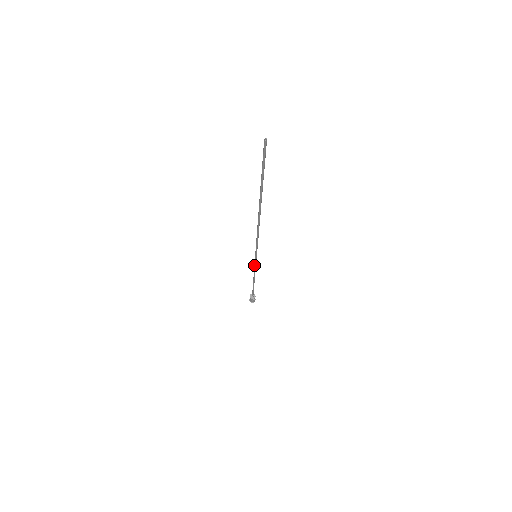
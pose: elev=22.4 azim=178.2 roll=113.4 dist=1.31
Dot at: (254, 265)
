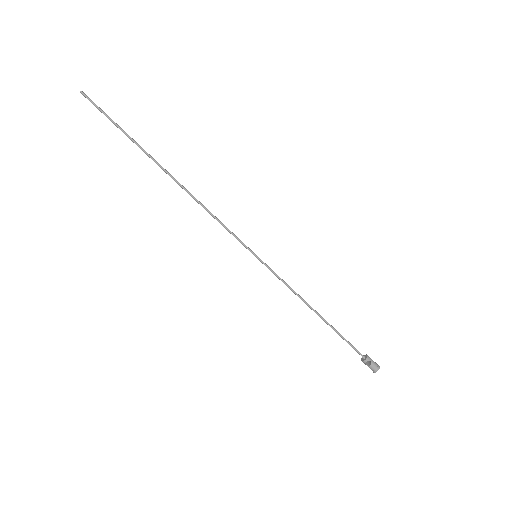
Dot at: (276, 276)
